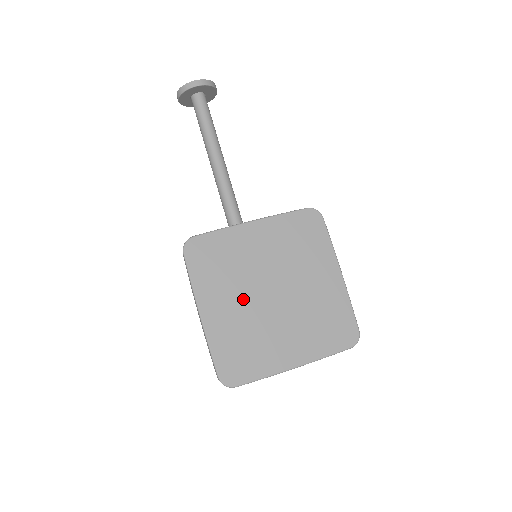
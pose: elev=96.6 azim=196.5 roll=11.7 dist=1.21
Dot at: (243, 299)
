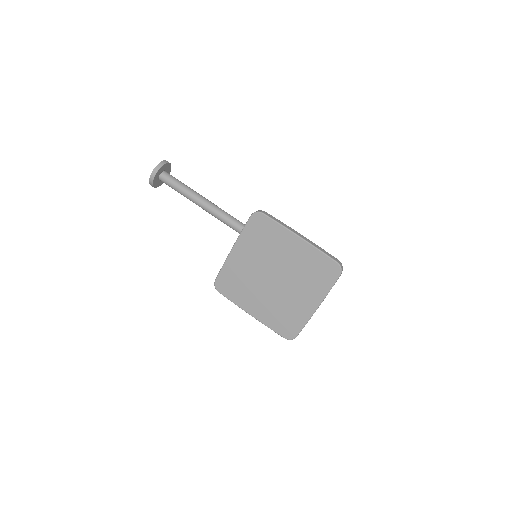
Dot at: (262, 293)
